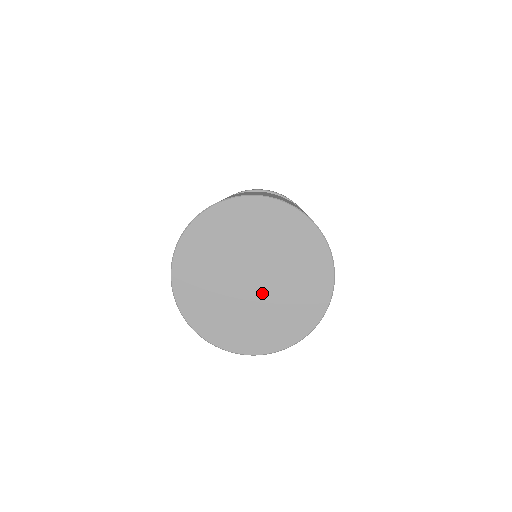
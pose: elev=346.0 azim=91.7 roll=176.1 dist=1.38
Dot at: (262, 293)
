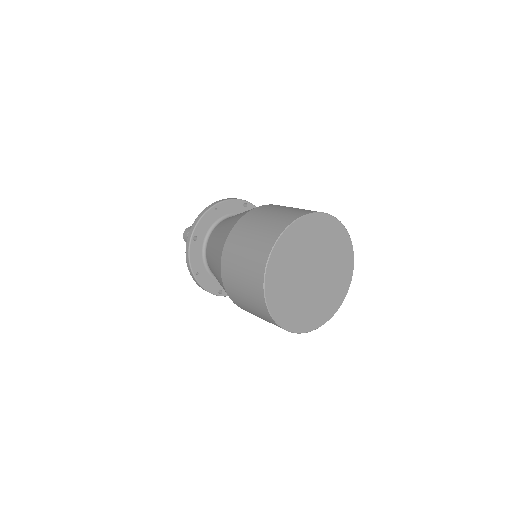
Dot at: (321, 279)
